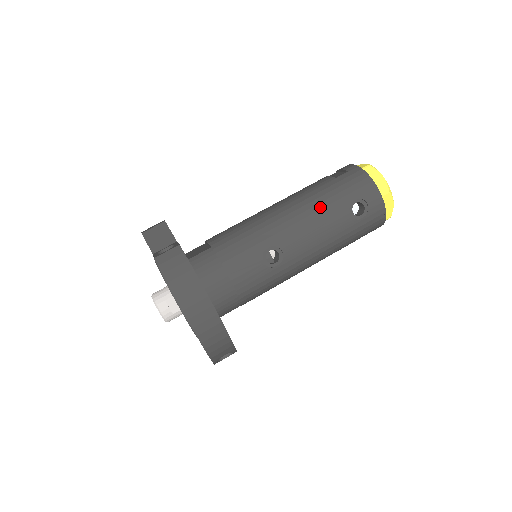
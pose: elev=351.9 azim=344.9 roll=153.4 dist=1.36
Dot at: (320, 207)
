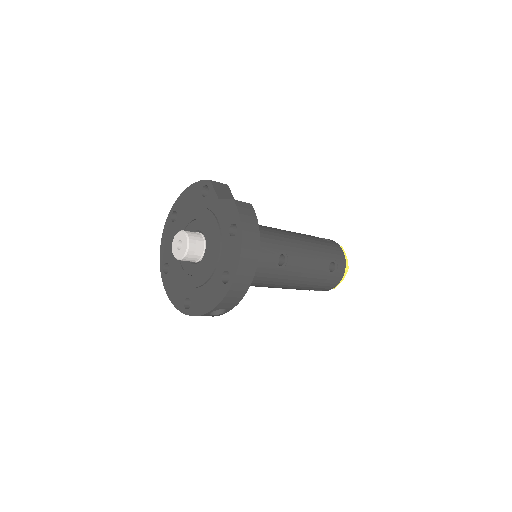
Dot at: (316, 249)
